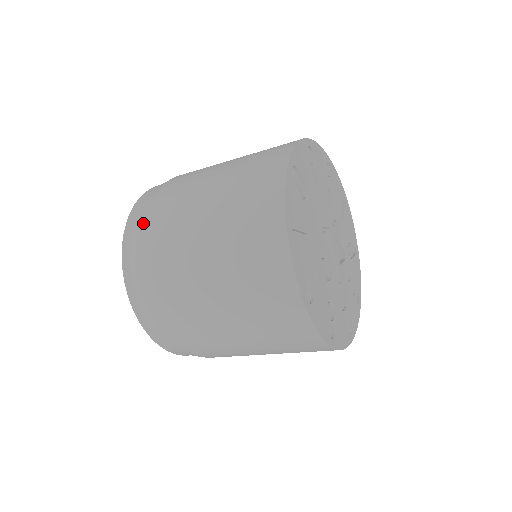
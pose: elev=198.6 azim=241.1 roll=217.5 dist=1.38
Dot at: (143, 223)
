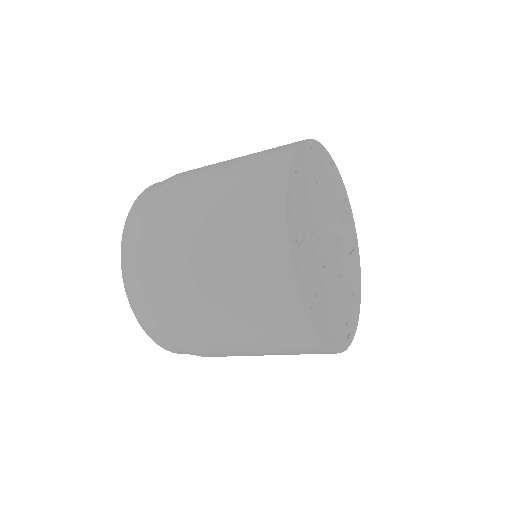
Dot at: (166, 180)
